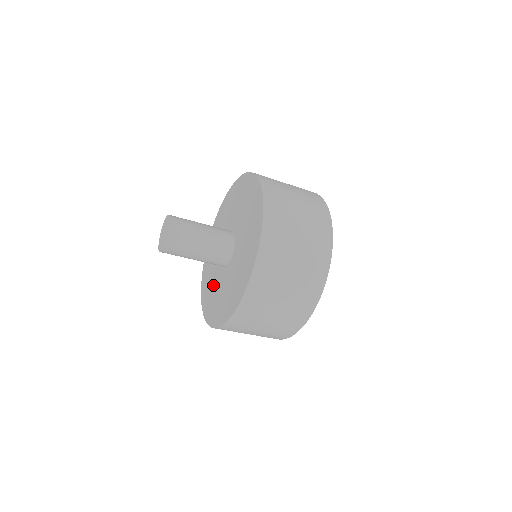
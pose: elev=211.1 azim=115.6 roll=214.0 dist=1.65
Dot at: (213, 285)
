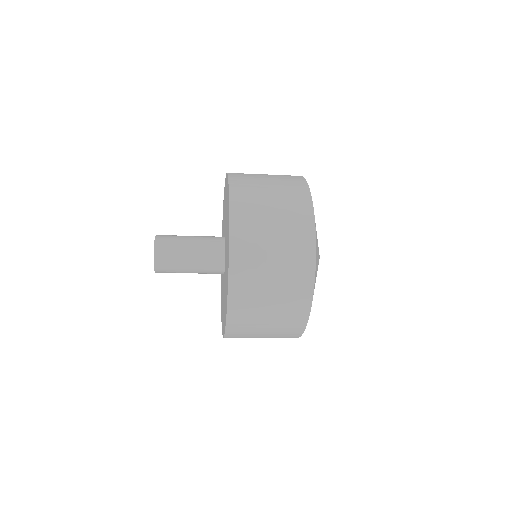
Dot at: (222, 280)
